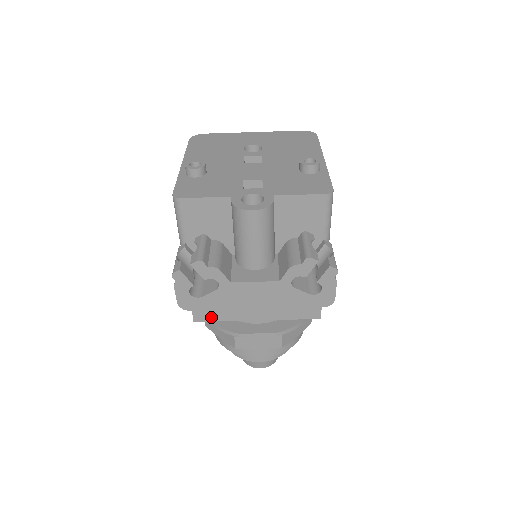
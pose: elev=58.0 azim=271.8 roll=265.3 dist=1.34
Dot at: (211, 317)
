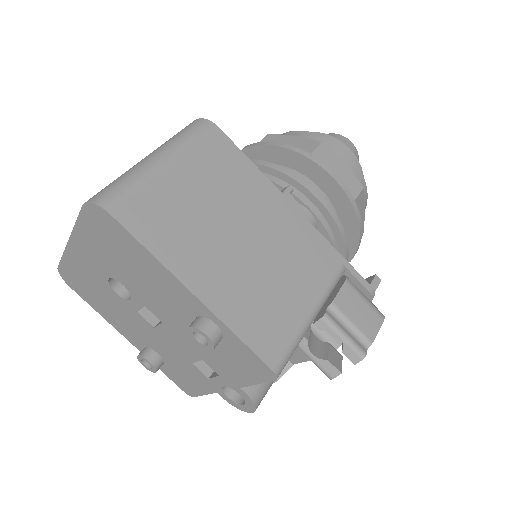
Dot at: occluded
